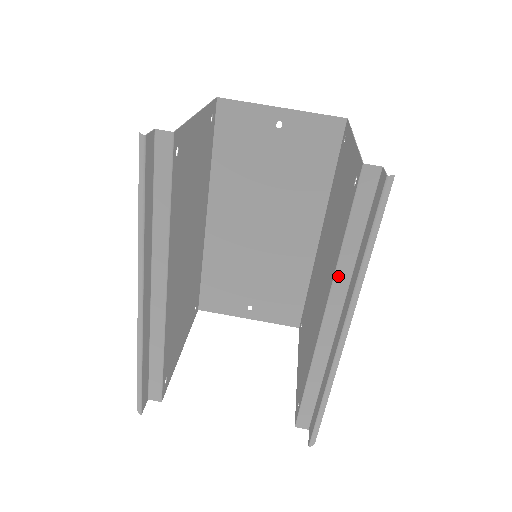
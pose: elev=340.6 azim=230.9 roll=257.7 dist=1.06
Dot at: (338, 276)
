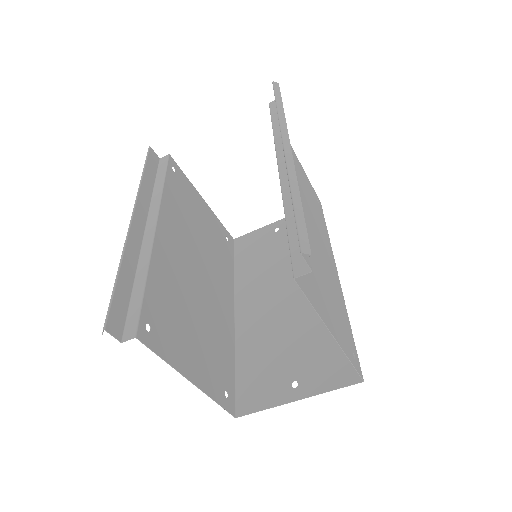
Dot at: (277, 144)
